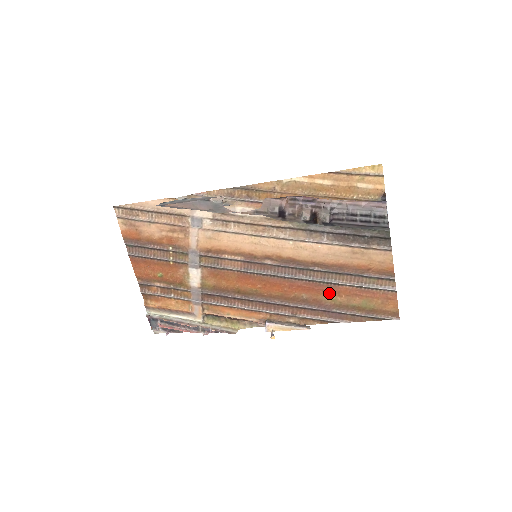
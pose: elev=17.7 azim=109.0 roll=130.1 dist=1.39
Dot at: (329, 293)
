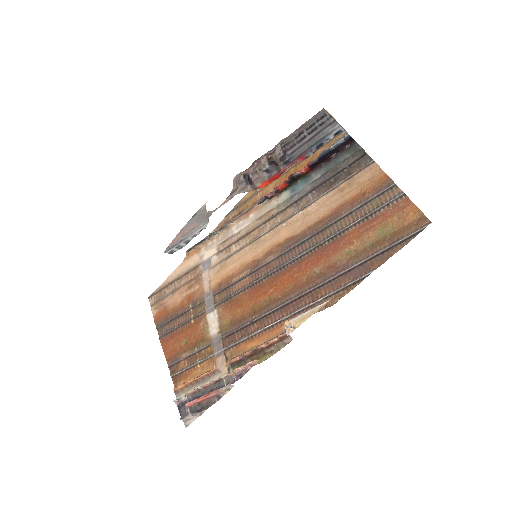
Dot at: (339, 249)
